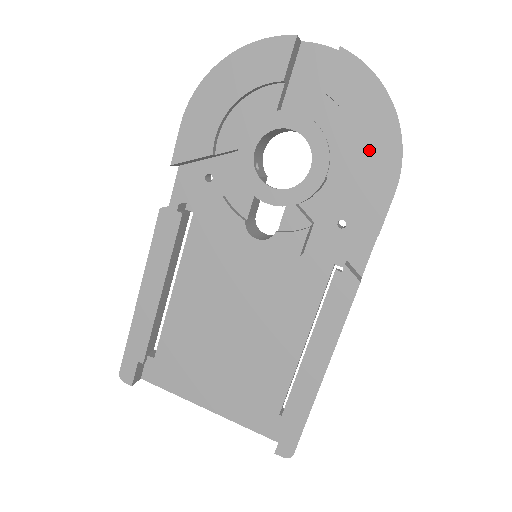
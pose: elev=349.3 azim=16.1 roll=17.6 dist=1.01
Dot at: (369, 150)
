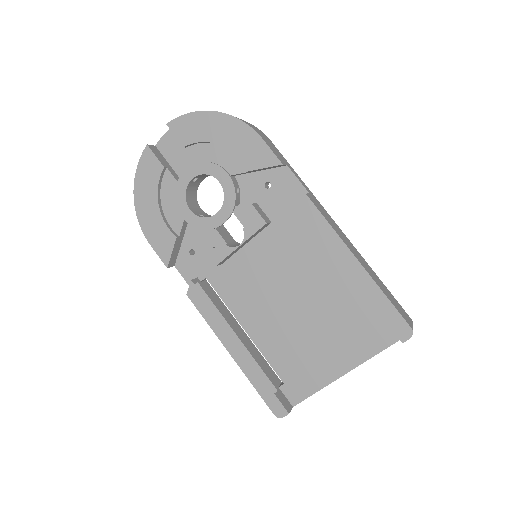
Dot at: (229, 140)
